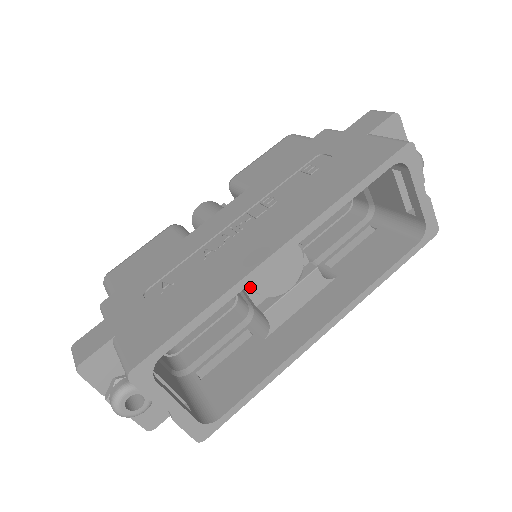
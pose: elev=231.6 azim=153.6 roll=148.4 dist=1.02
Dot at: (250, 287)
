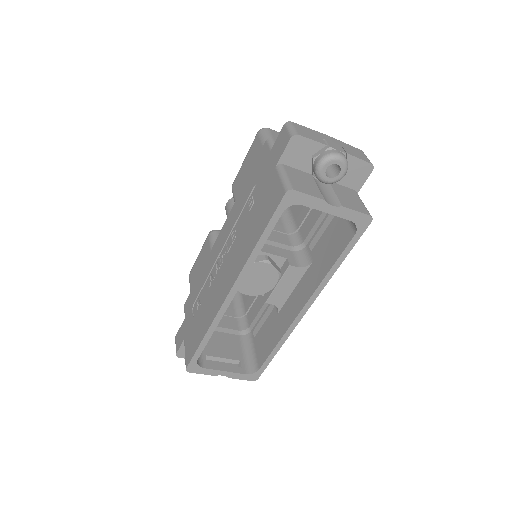
Dot at: (245, 295)
